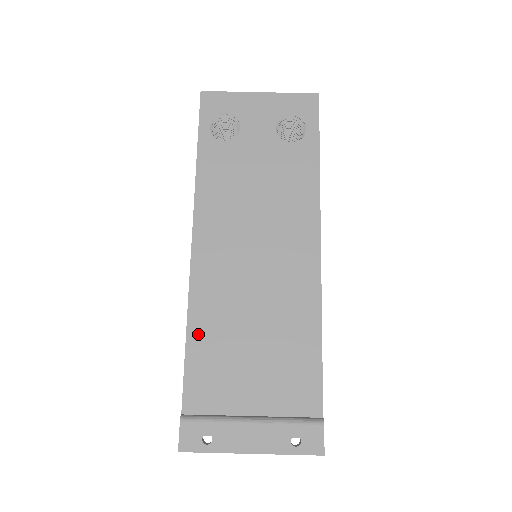
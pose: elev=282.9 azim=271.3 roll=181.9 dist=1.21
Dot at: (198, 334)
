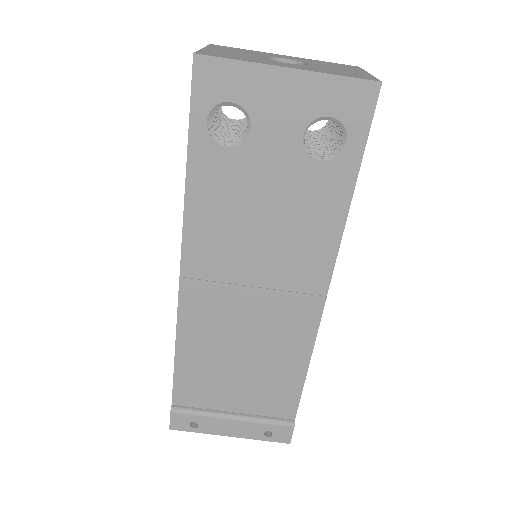
Dot at: (187, 353)
